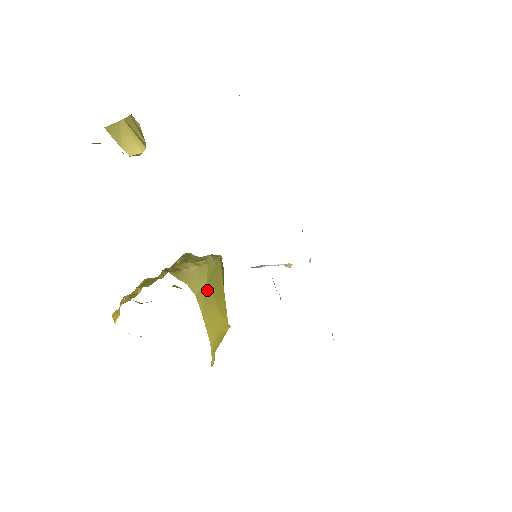
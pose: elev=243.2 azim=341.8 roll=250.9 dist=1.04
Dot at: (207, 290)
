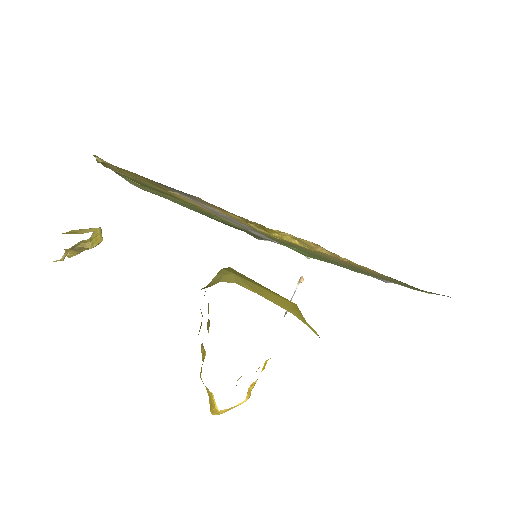
Dot at: (241, 279)
